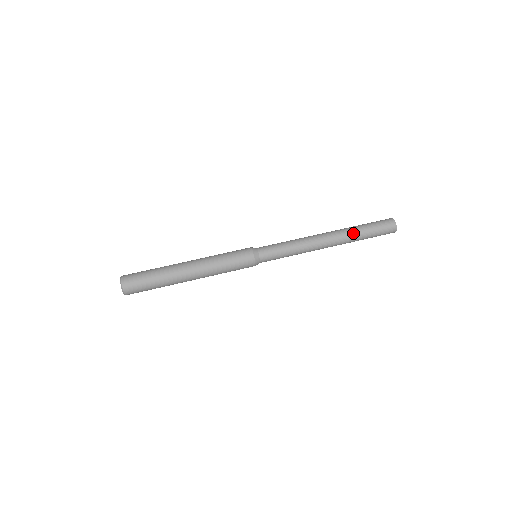
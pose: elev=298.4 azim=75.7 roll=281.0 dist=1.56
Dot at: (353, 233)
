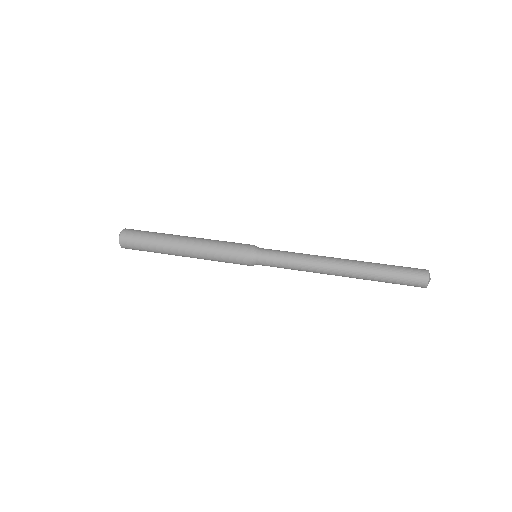
Dot at: (370, 272)
